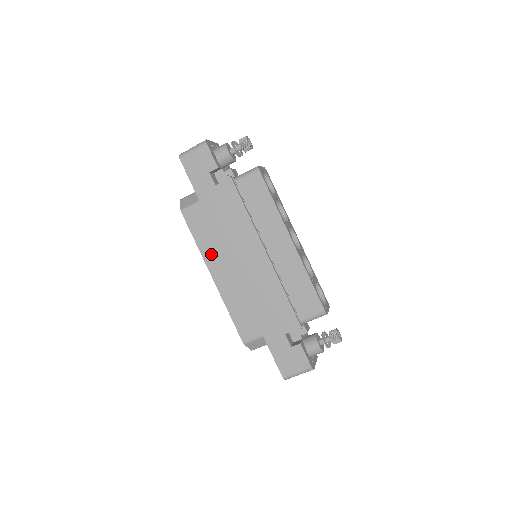
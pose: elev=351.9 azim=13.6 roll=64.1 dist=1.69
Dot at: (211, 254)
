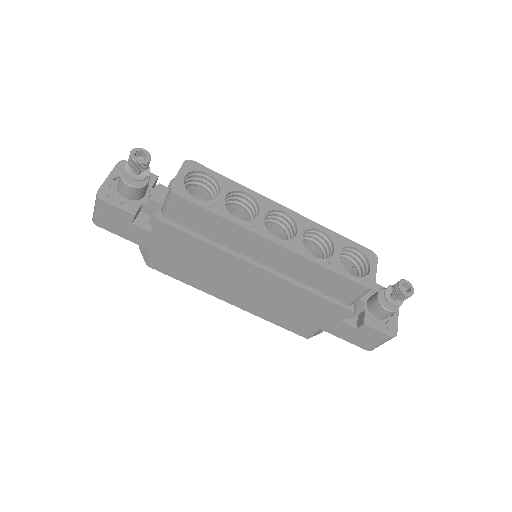
Dot at: (209, 287)
